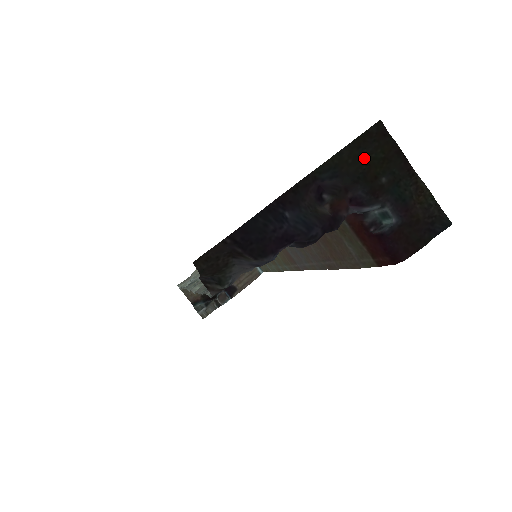
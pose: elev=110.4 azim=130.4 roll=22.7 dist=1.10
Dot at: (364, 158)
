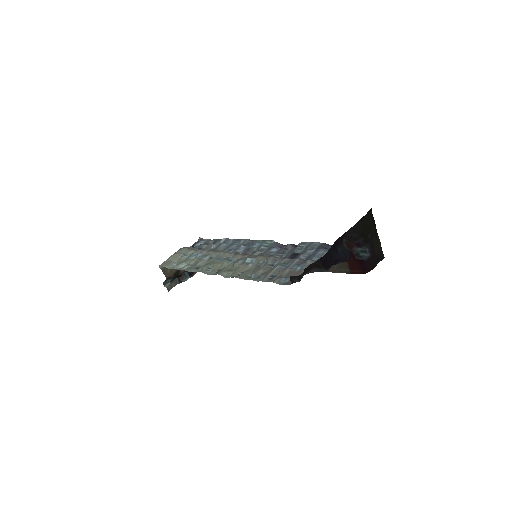
Dot at: (365, 225)
